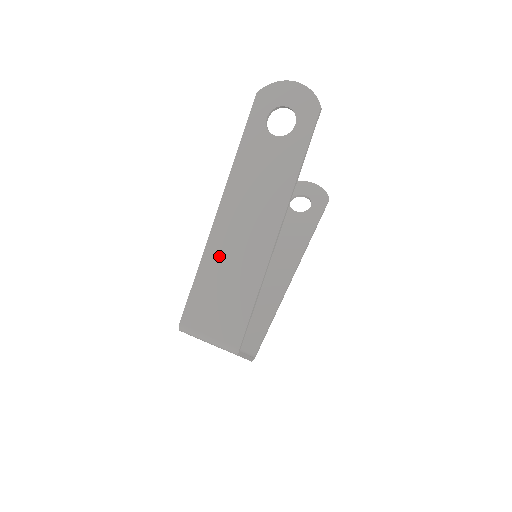
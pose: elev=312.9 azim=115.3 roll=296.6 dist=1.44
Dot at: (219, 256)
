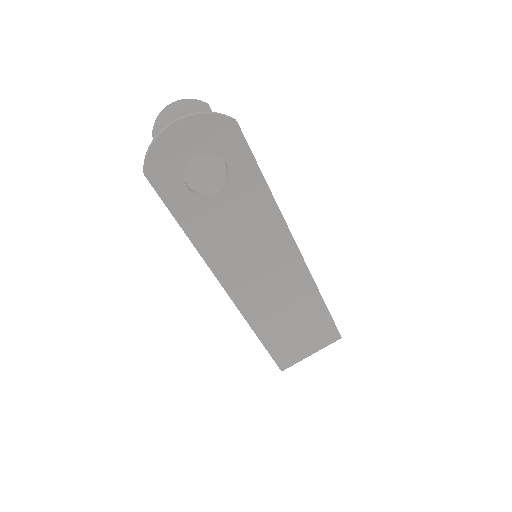
Dot at: (266, 315)
